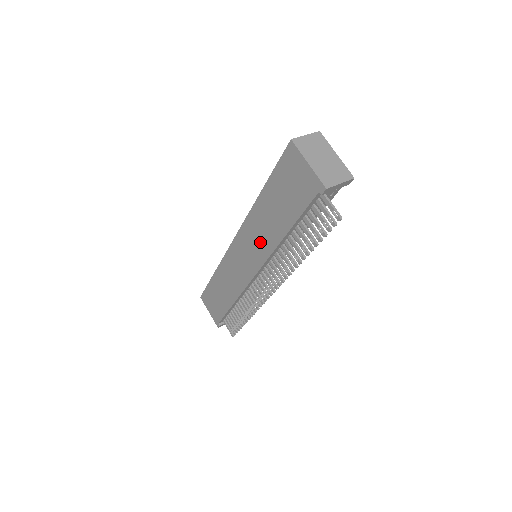
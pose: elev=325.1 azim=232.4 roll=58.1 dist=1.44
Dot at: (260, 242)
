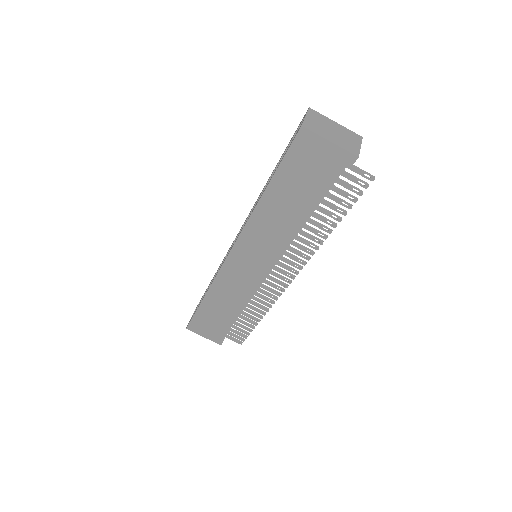
Dot at: (272, 240)
